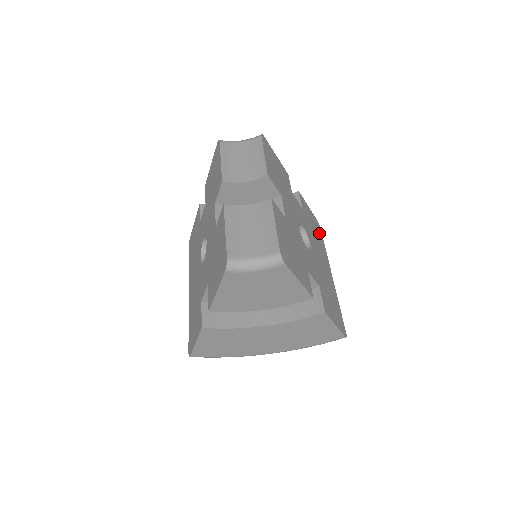
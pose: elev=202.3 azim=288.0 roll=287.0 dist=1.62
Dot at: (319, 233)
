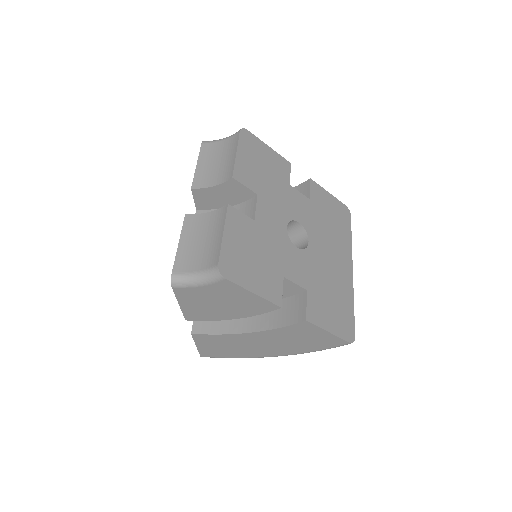
Dot at: (343, 221)
